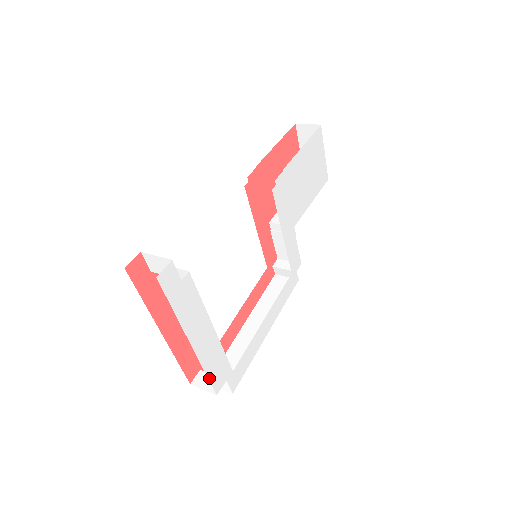
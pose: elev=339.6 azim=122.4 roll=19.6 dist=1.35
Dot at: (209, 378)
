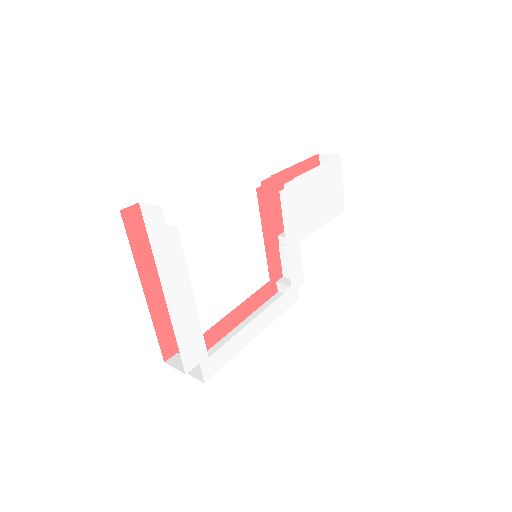
Dot at: (180, 350)
